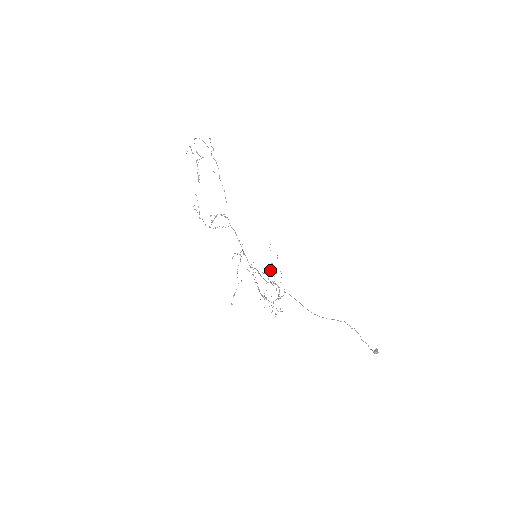
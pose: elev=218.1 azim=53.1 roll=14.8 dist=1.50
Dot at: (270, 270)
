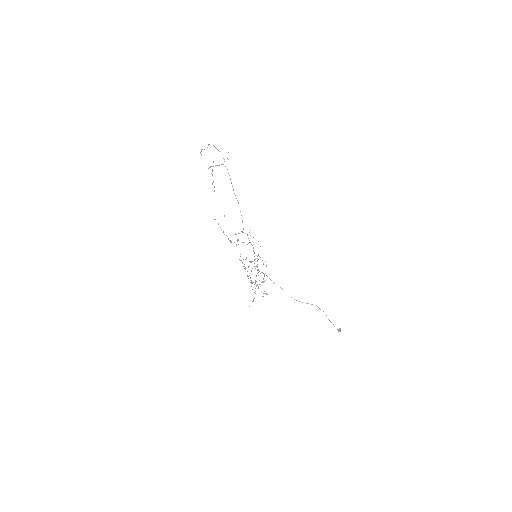
Dot at: occluded
